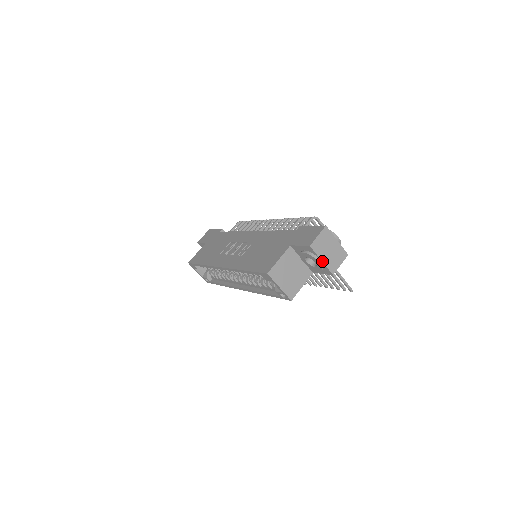
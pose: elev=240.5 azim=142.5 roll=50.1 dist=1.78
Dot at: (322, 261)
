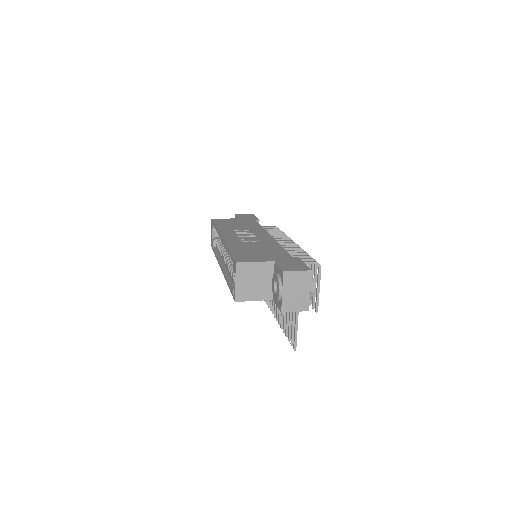
Dot at: (282, 293)
